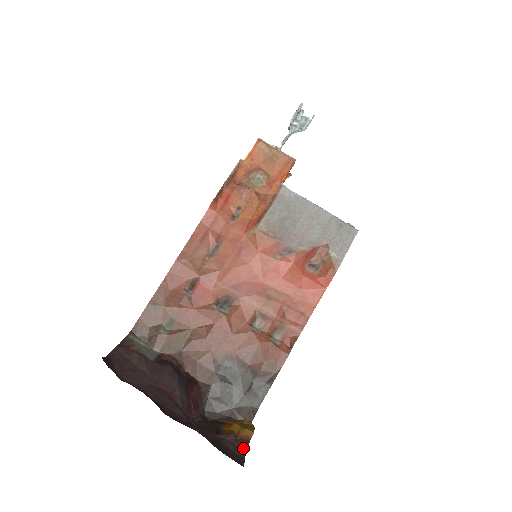
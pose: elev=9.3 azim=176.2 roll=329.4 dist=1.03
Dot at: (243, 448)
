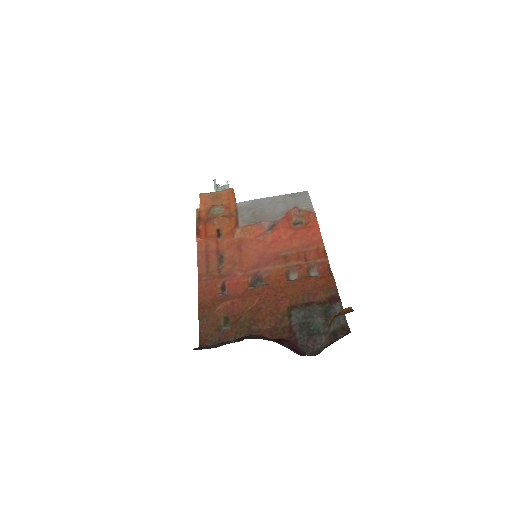
Dot at: occluded
